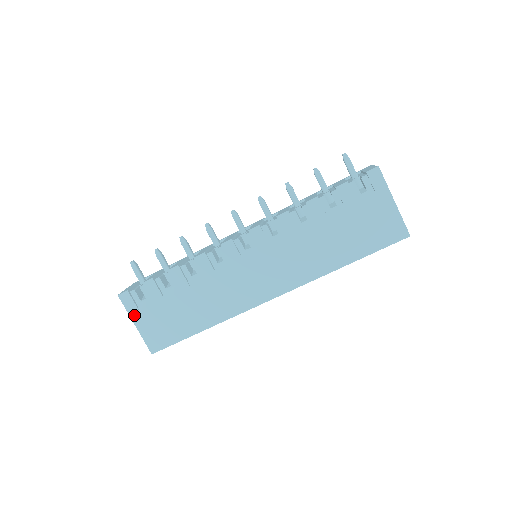
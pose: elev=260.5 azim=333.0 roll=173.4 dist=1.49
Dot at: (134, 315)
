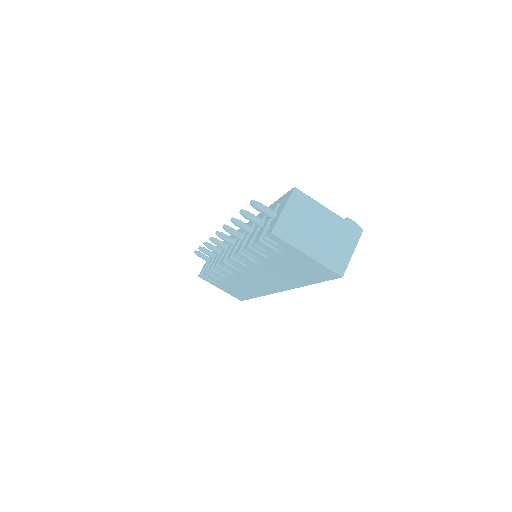
Dot at: (215, 285)
